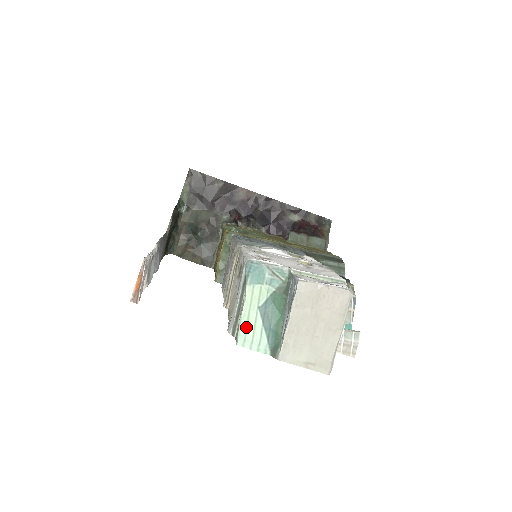
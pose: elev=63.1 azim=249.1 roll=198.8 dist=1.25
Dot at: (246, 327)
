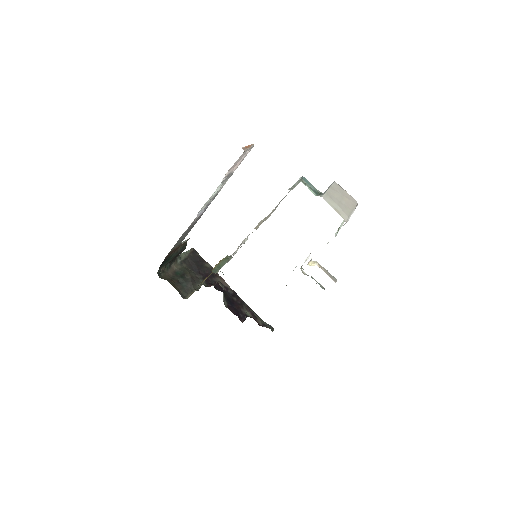
Dot at: (304, 183)
